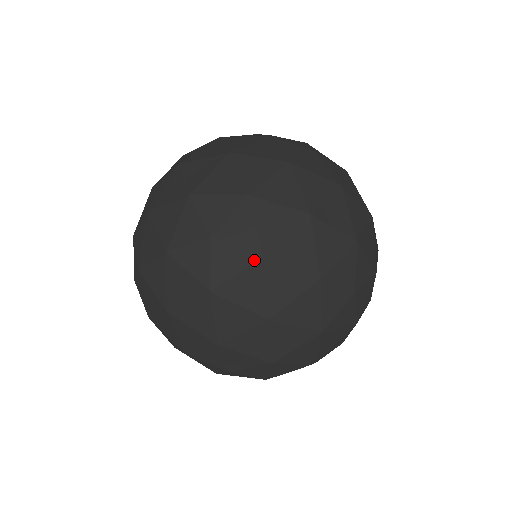
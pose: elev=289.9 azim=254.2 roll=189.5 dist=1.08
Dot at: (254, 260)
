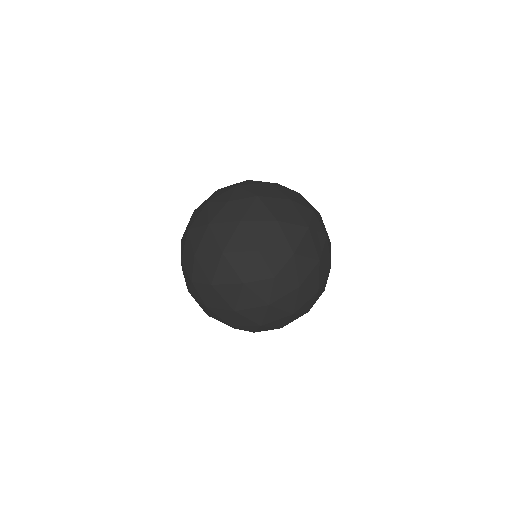
Dot at: (236, 220)
